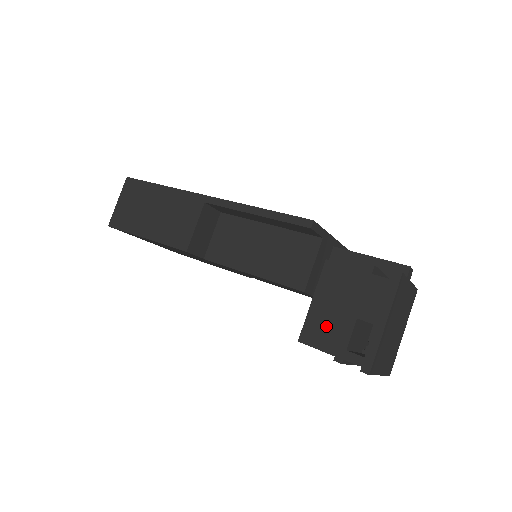
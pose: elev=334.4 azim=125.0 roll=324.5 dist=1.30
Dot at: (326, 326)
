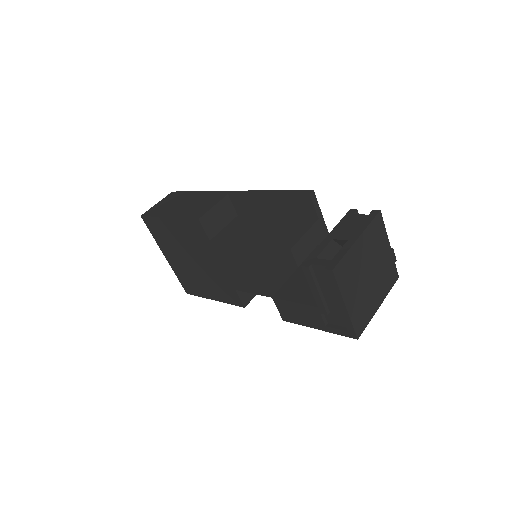
Dot at: (303, 285)
